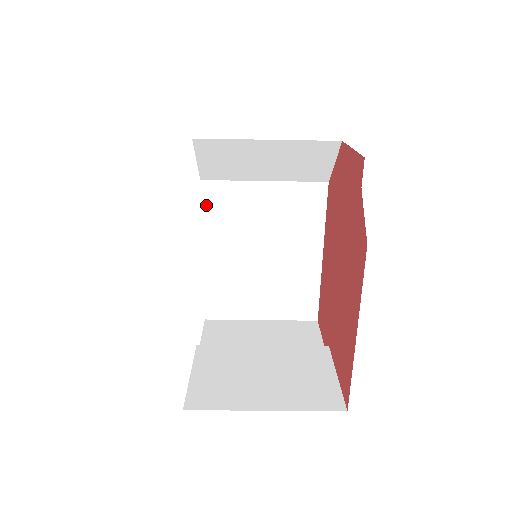
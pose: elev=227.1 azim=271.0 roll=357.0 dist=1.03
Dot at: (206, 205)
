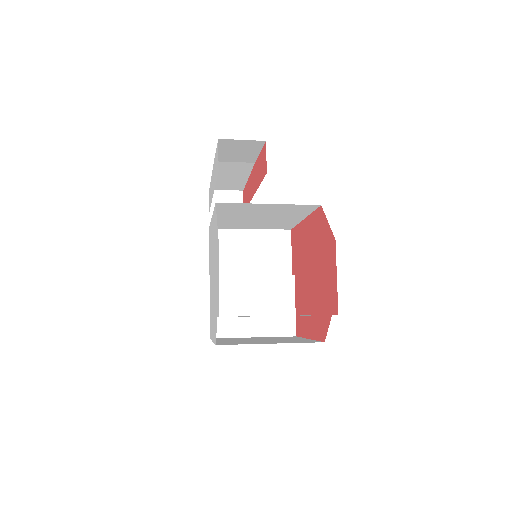
Dot at: (218, 208)
